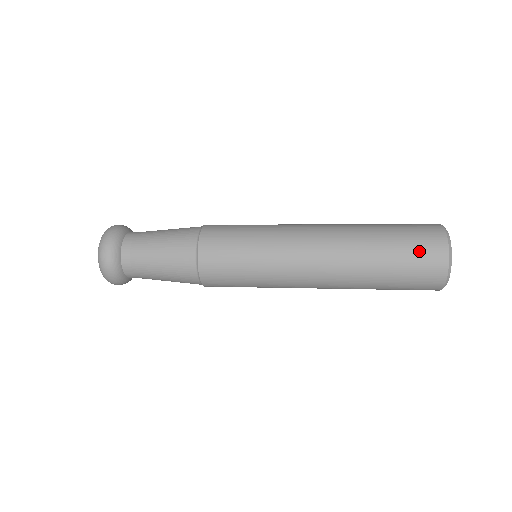
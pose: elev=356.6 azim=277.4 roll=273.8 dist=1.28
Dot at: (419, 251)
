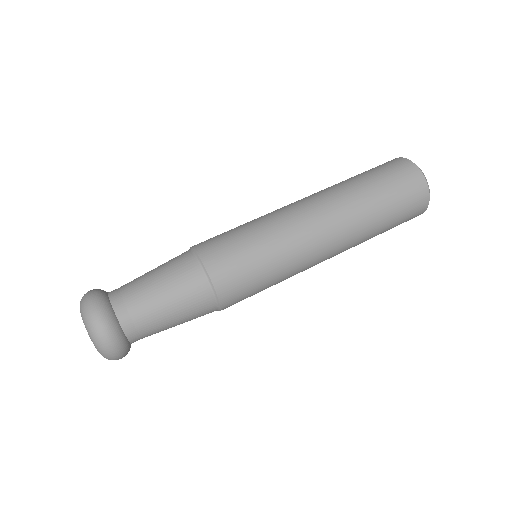
Dot at: (406, 220)
